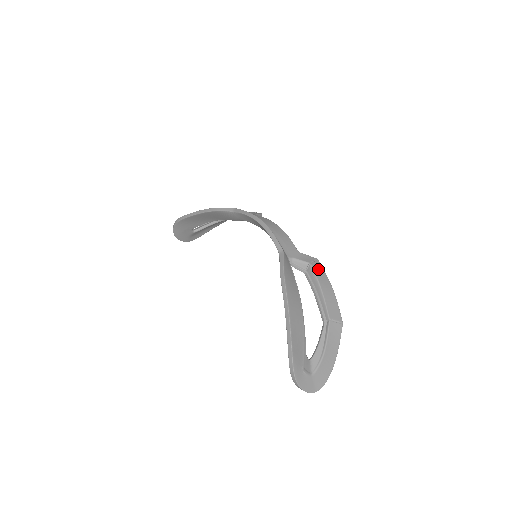
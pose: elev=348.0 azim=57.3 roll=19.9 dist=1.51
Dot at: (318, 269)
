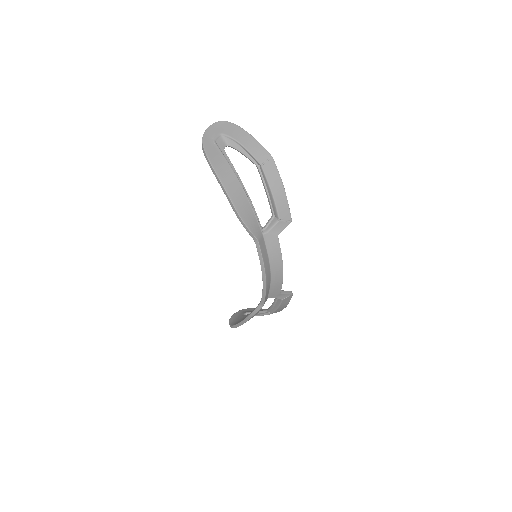
Dot at: (286, 300)
